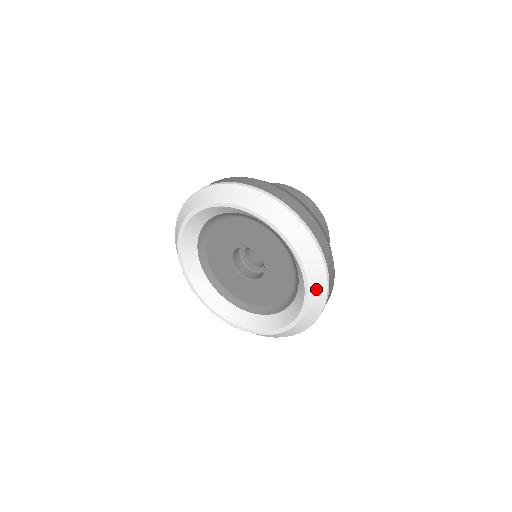
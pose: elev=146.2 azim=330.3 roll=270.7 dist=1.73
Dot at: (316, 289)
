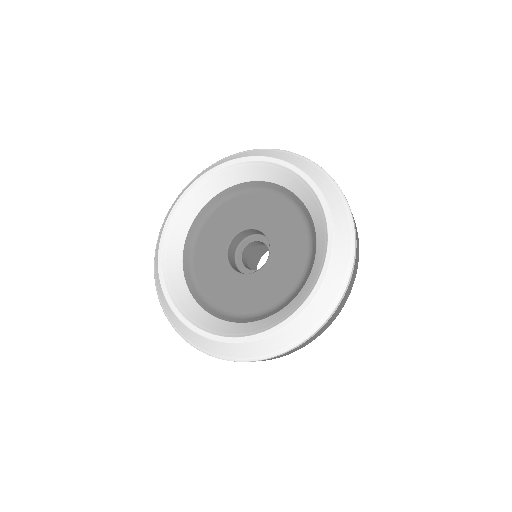
Dot at: (338, 268)
